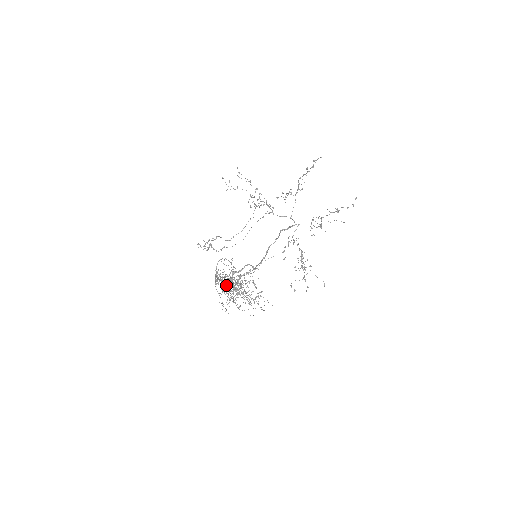
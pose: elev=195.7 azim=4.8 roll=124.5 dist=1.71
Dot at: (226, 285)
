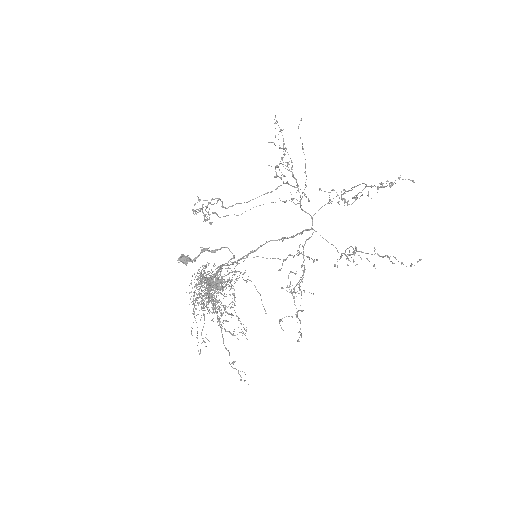
Dot at: (205, 287)
